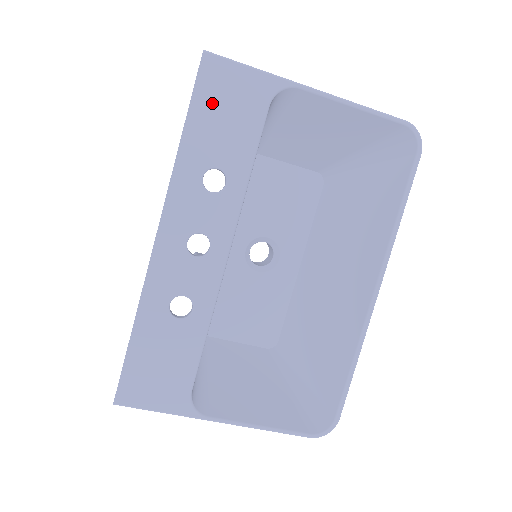
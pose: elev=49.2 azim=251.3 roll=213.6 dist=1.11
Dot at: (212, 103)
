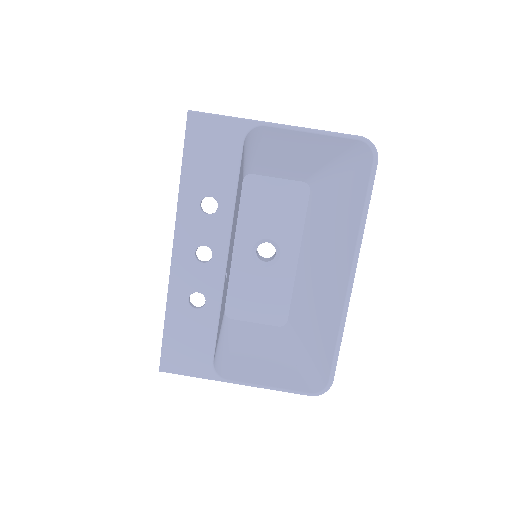
Dot at: (199, 148)
